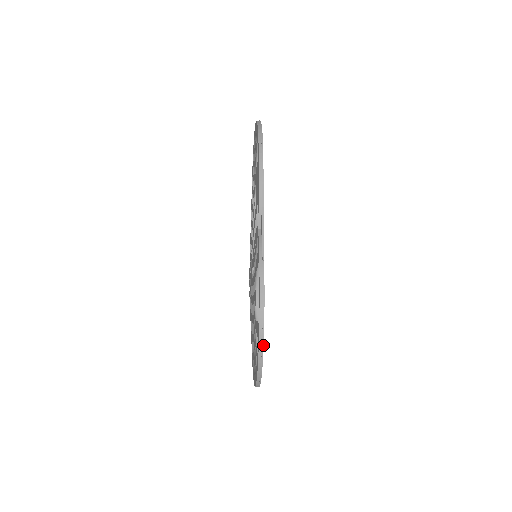
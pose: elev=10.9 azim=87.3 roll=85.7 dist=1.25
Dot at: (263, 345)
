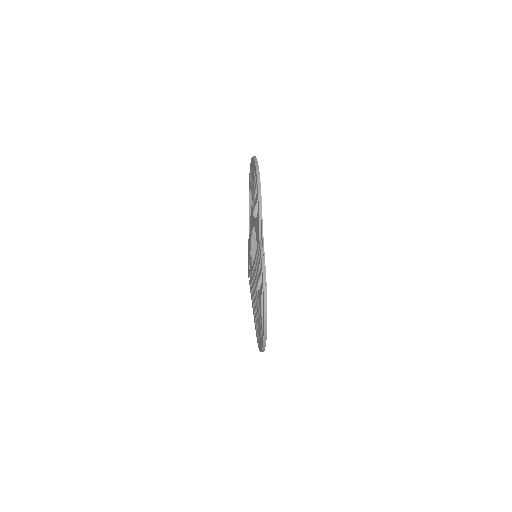
Dot at: occluded
